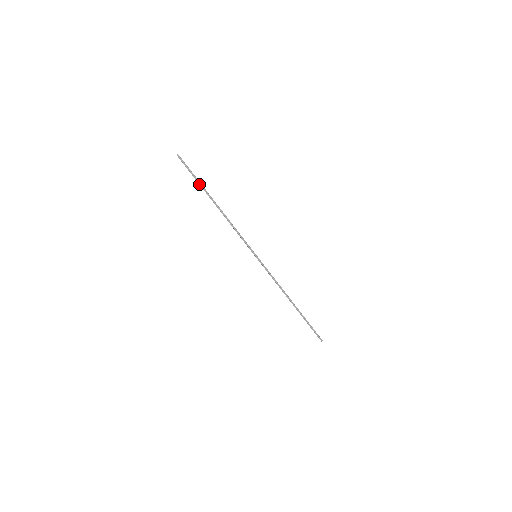
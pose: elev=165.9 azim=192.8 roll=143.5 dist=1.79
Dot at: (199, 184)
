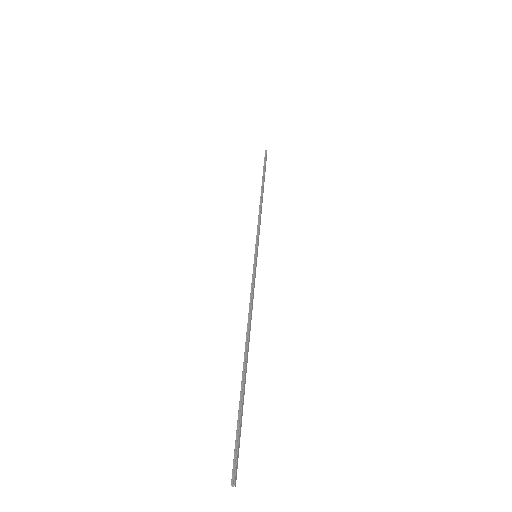
Dot at: (264, 172)
